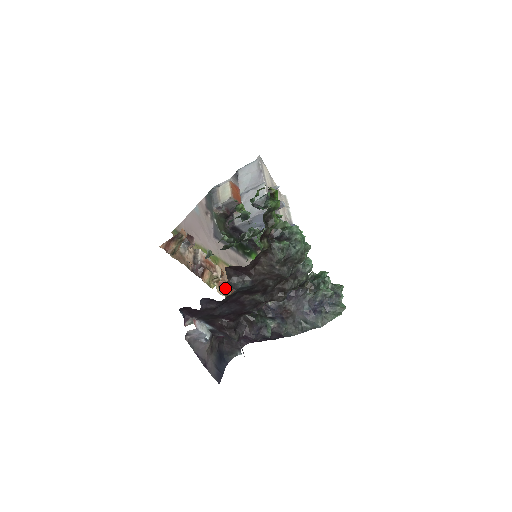
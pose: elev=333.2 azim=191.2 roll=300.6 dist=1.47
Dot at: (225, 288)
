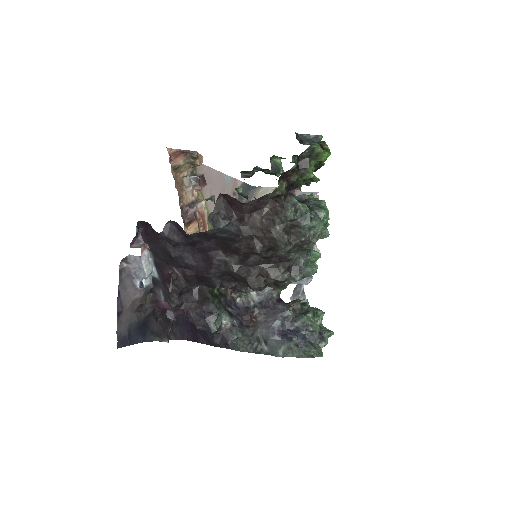
Dot at: occluded
